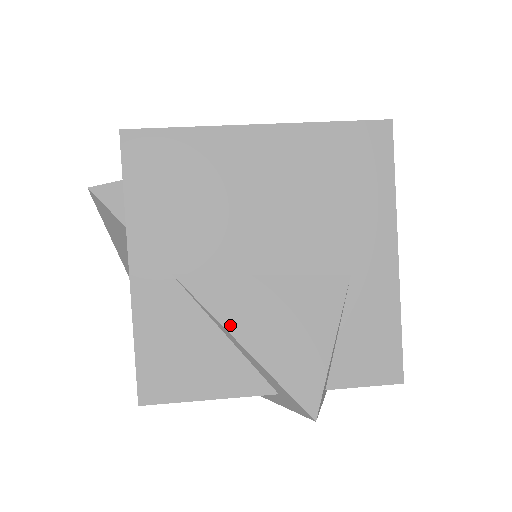
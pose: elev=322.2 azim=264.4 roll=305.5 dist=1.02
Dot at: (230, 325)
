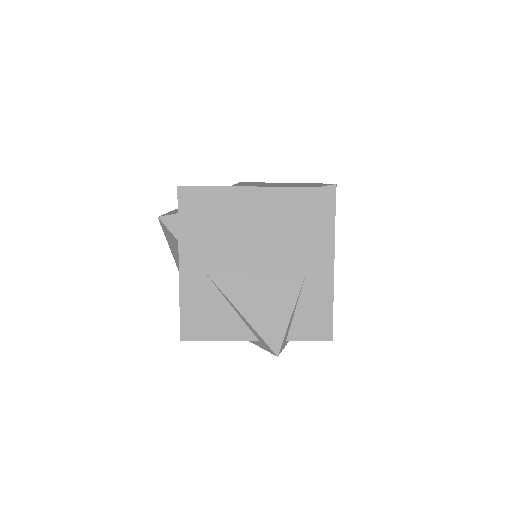
Dot at: (233, 300)
